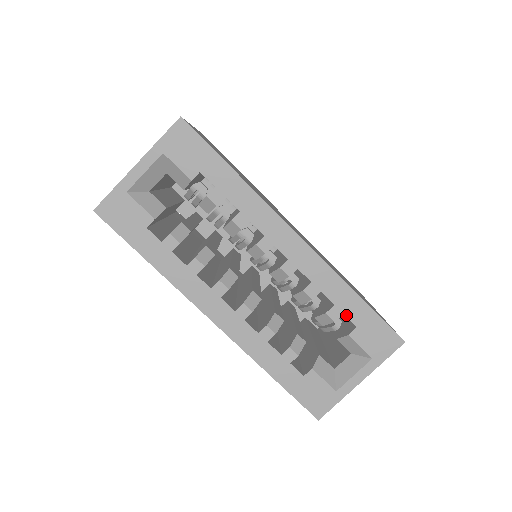
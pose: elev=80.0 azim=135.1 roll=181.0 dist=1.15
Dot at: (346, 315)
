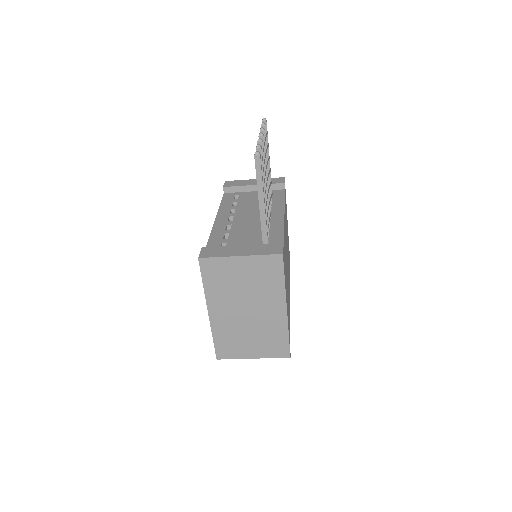
Dot at: occluded
